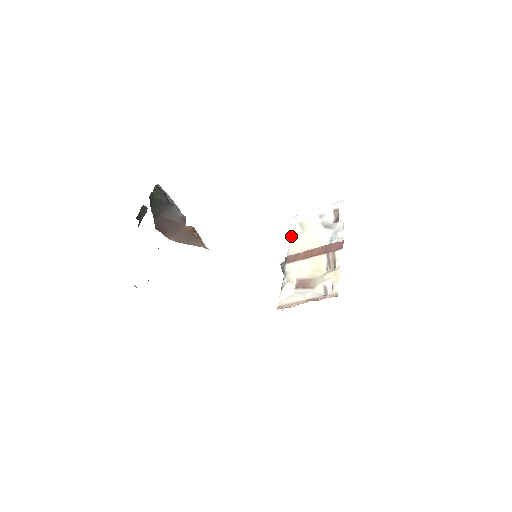
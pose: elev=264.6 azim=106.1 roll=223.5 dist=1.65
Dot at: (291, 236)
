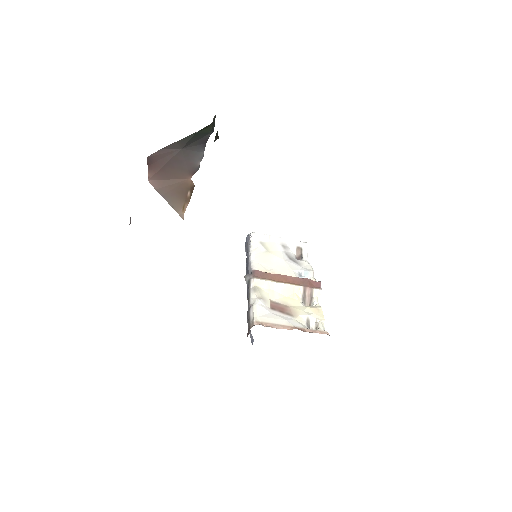
Dot at: (252, 251)
